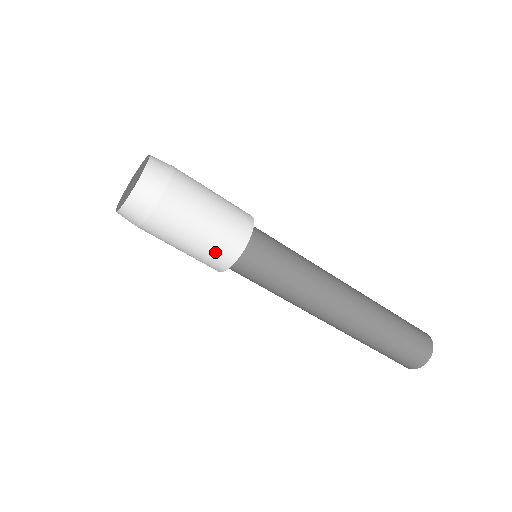
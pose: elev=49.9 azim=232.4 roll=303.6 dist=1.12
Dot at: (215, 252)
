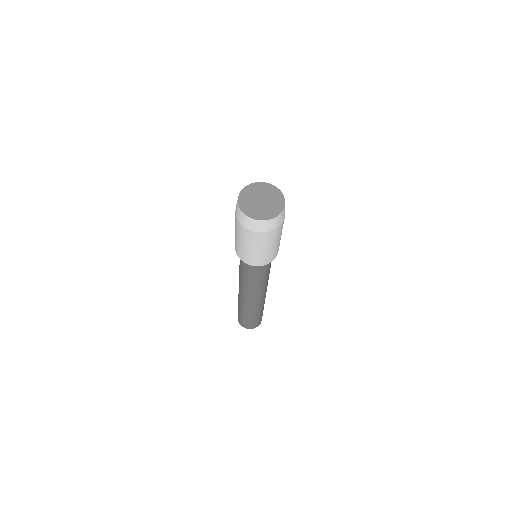
Dot at: (271, 255)
